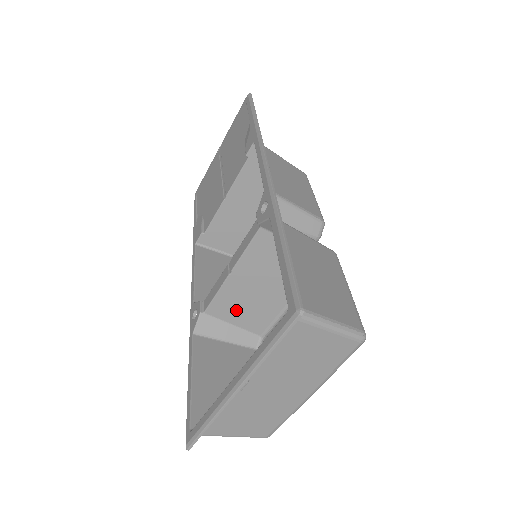
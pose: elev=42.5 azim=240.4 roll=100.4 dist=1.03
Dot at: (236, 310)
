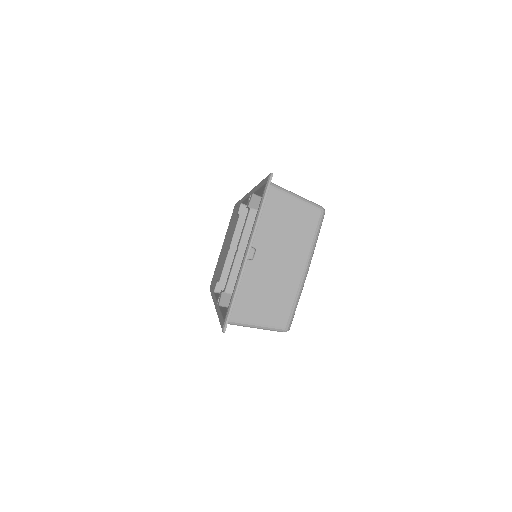
Dot at: occluded
